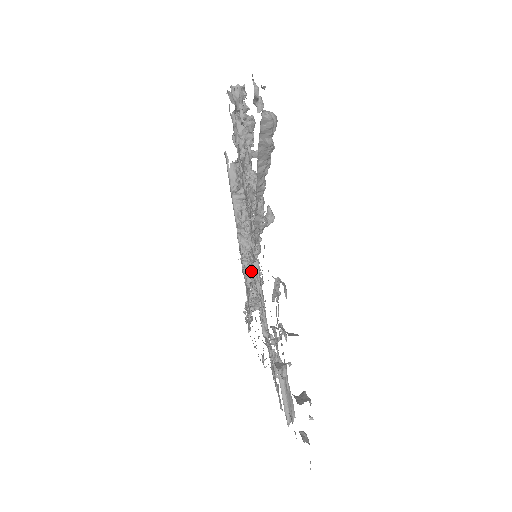
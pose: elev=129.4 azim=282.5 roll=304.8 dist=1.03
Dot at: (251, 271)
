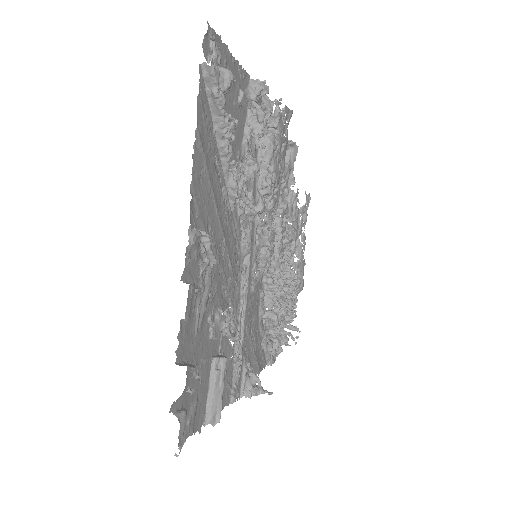
Dot at: occluded
